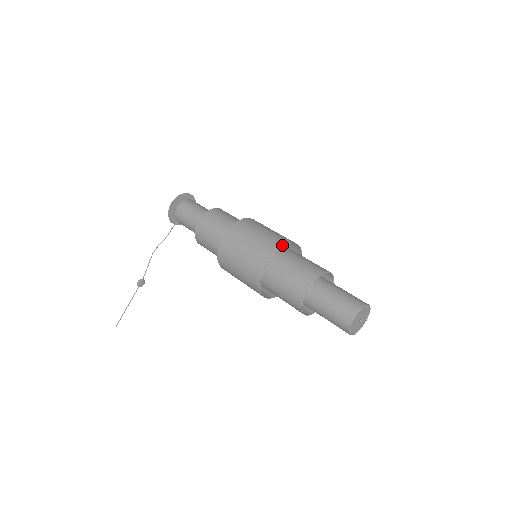
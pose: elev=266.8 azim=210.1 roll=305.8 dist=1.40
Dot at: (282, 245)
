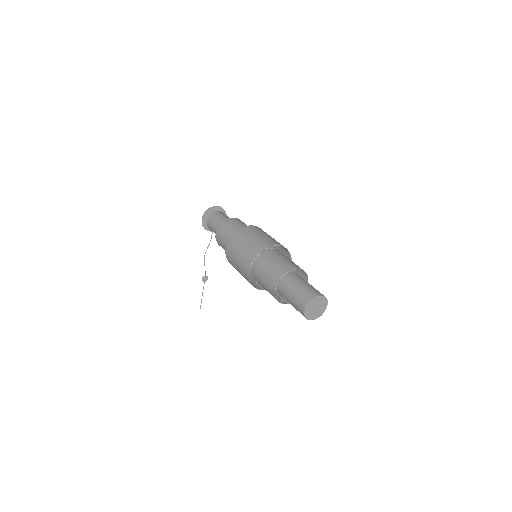
Dot at: (258, 252)
